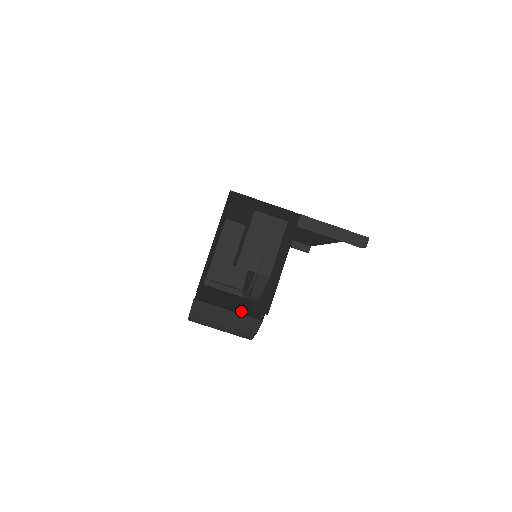
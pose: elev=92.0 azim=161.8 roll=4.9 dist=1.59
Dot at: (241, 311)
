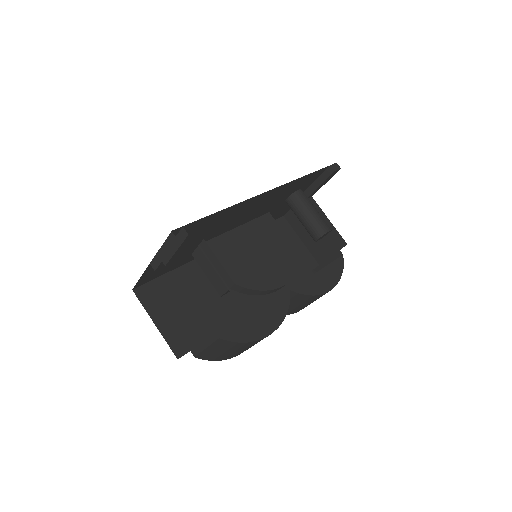
Dot at: occluded
